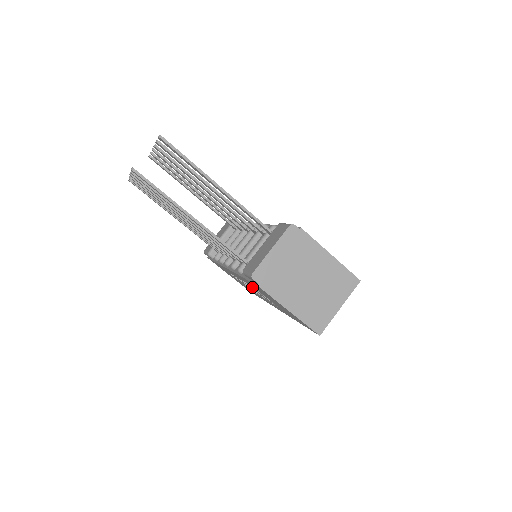
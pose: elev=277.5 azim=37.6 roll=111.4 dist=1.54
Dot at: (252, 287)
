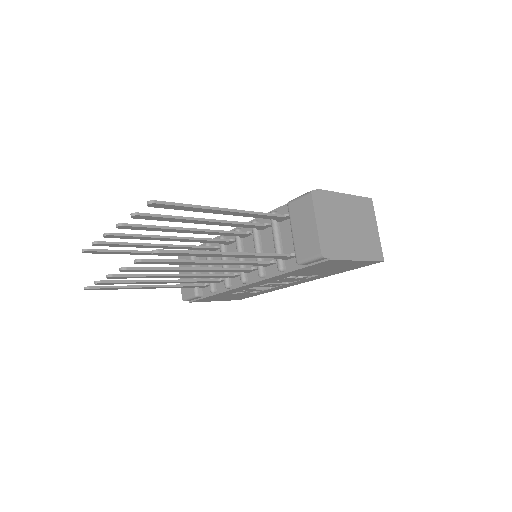
Dot at: (285, 279)
